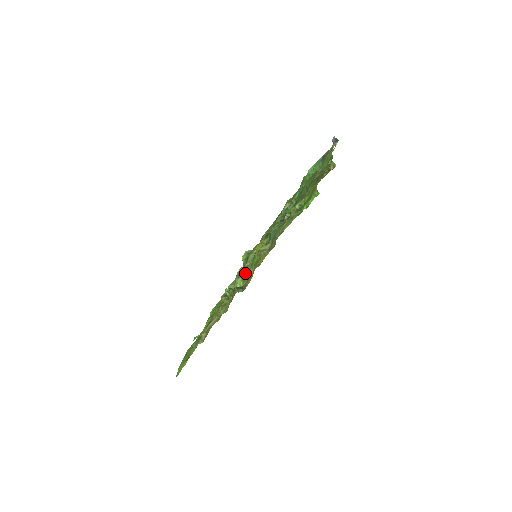
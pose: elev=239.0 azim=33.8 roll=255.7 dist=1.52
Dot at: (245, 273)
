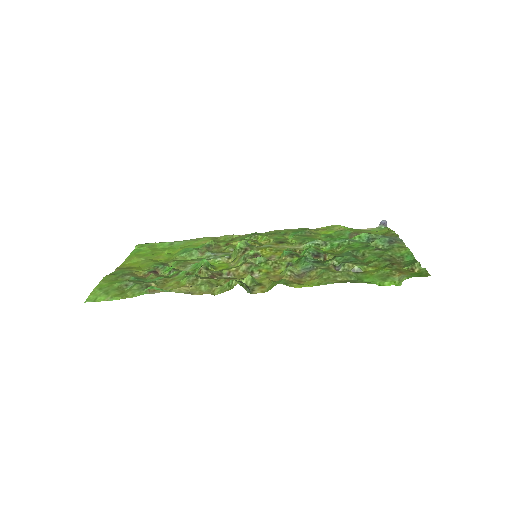
Dot at: (246, 268)
